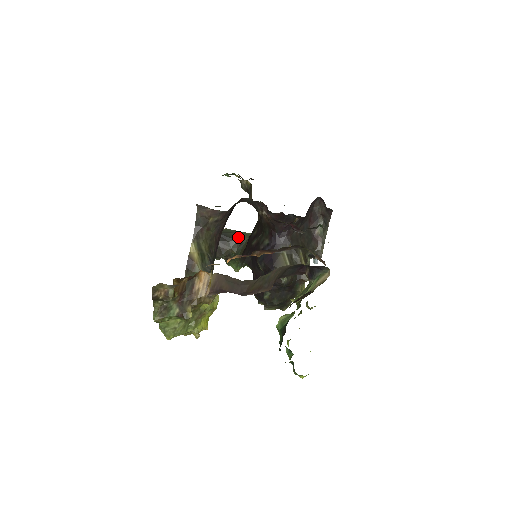
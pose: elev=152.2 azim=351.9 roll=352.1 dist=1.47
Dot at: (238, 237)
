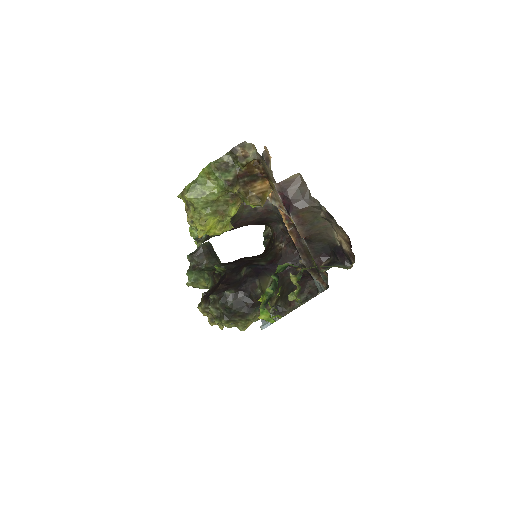
Dot at: (219, 262)
